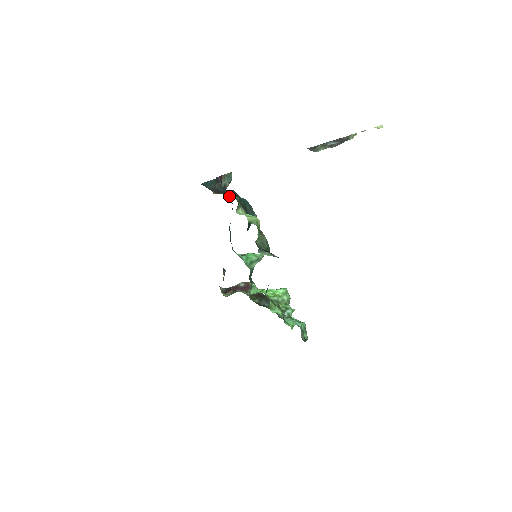
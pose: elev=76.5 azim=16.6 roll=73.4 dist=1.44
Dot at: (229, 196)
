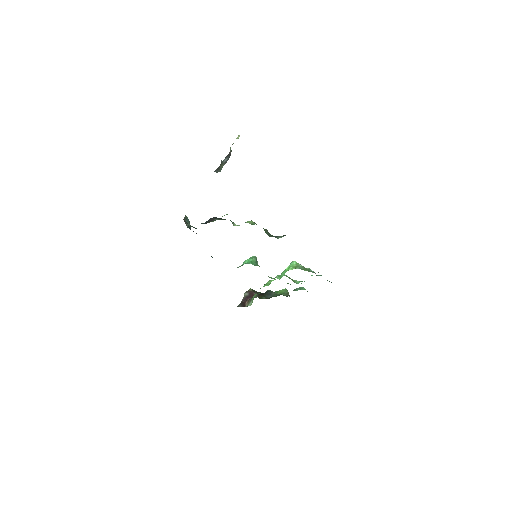
Dot at: occluded
